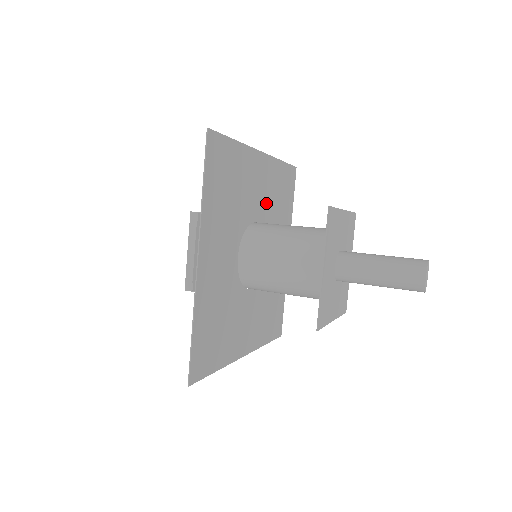
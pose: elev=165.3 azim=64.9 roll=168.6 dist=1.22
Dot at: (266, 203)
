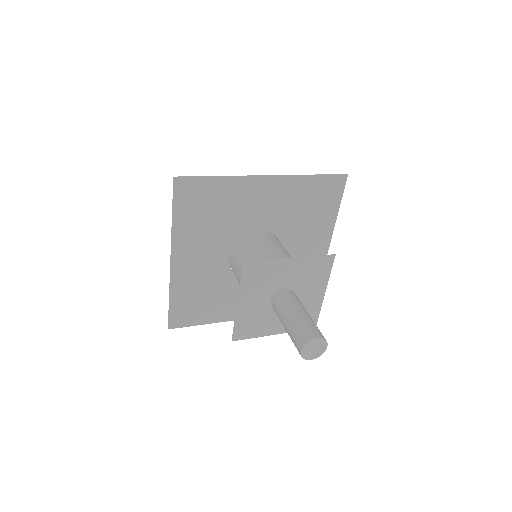
Dot at: (279, 214)
